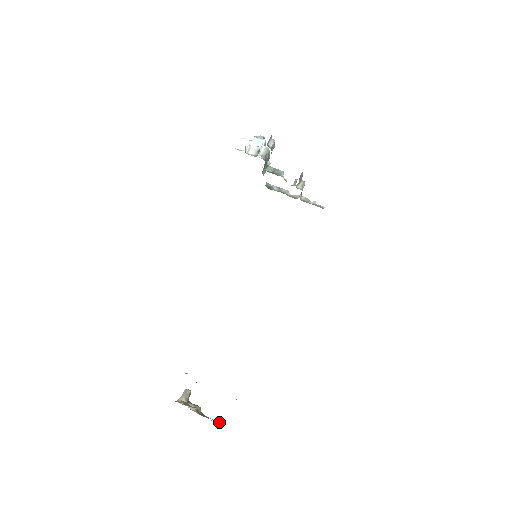
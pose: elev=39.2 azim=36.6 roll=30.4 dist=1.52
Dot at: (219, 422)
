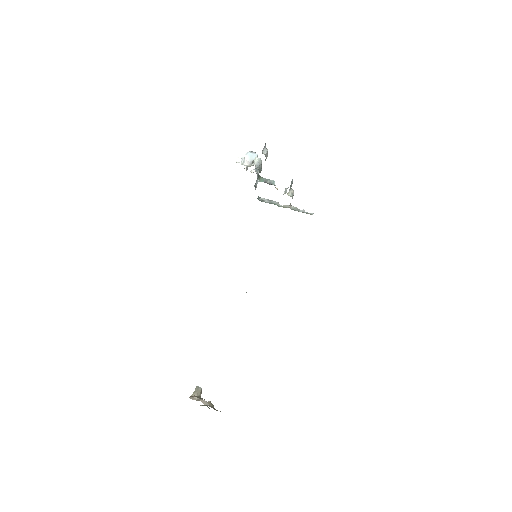
Dot at: occluded
